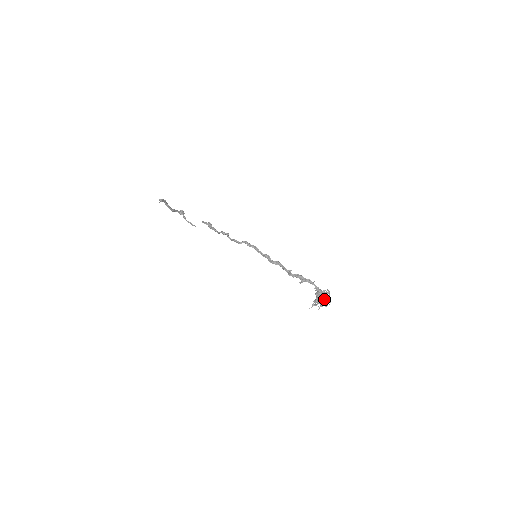
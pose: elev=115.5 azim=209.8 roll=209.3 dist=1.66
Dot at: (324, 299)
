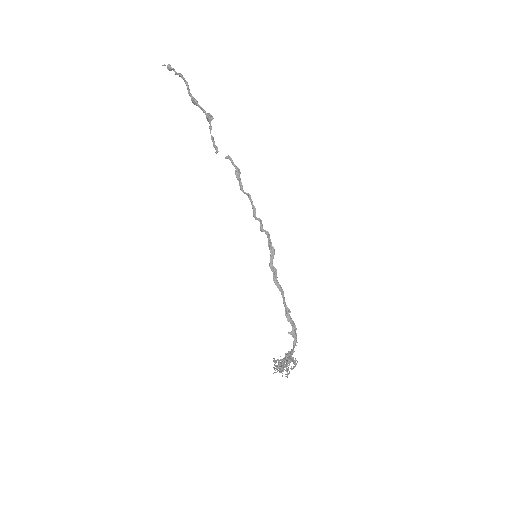
Dot at: occluded
